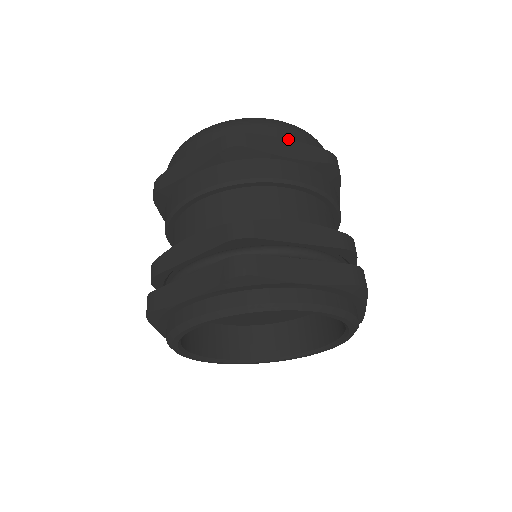
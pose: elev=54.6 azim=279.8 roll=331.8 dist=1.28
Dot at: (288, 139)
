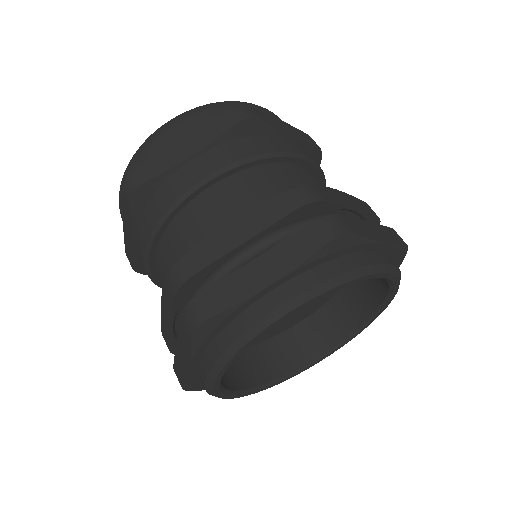
Dot at: (181, 136)
